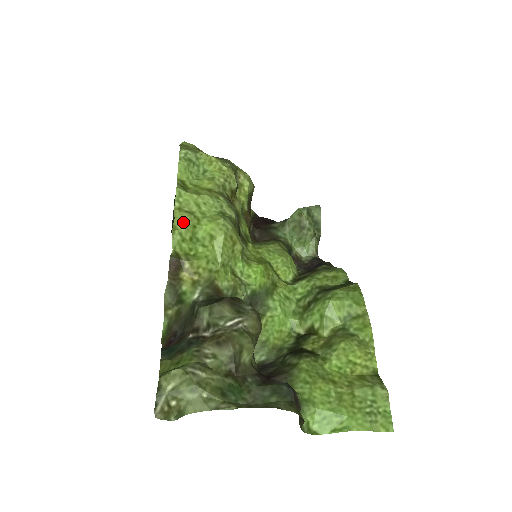
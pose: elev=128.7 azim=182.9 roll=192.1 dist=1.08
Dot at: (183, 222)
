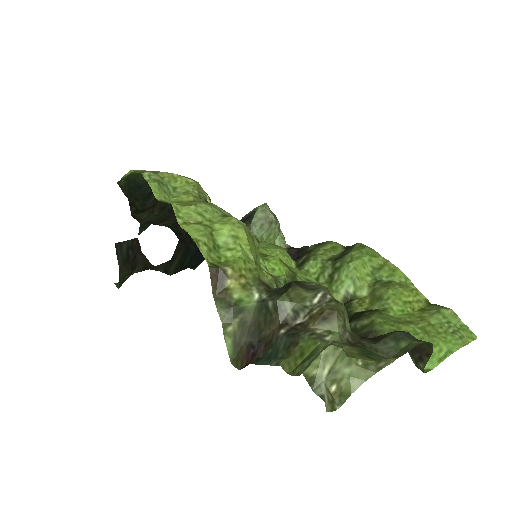
Dot at: (200, 232)
